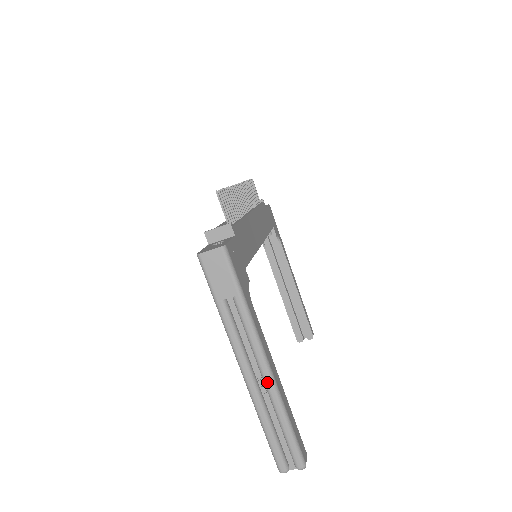
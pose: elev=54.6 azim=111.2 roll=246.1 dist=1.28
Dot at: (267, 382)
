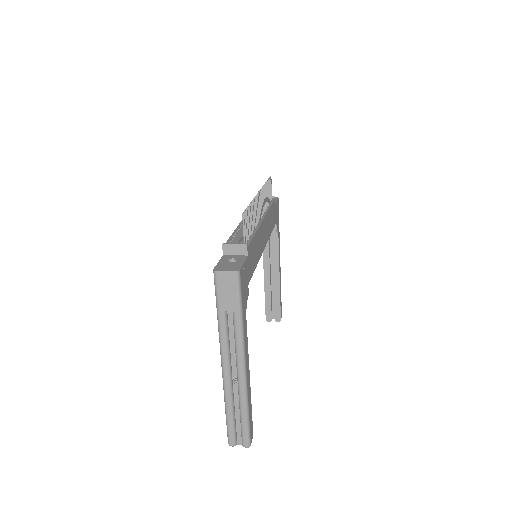
Dot at: (240, 381)
